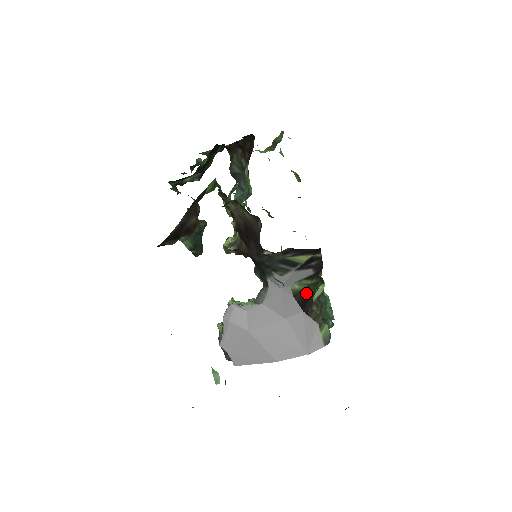
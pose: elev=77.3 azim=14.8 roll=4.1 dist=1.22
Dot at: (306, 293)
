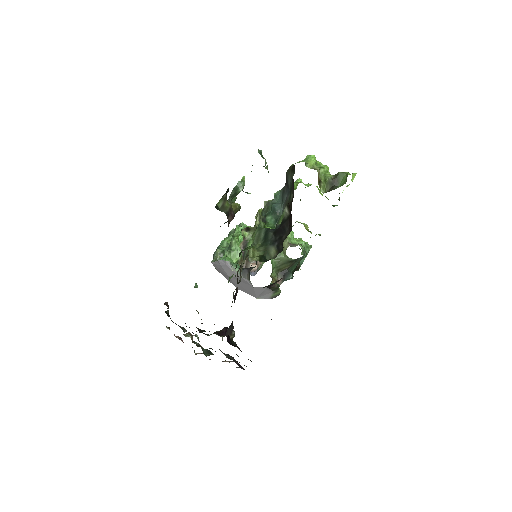
Dot at: occluded
